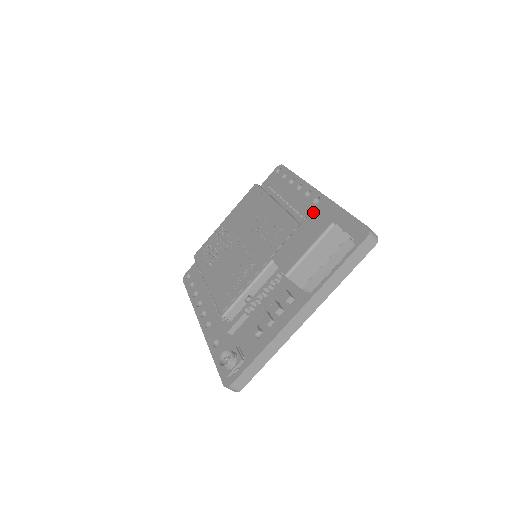
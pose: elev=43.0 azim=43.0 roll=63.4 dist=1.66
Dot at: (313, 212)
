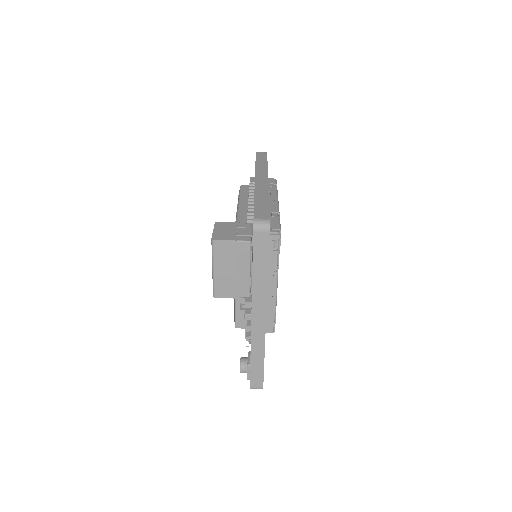
Dot at: occluded
